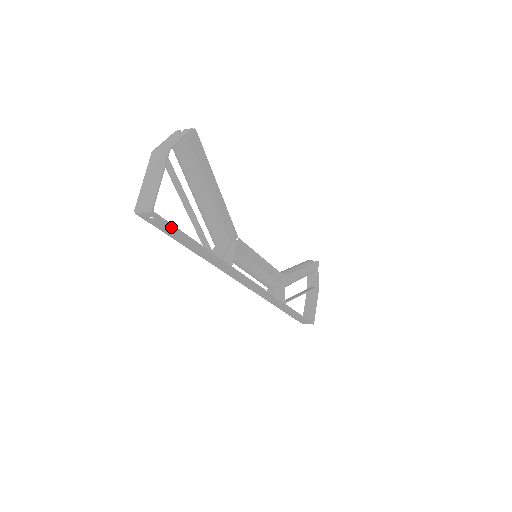
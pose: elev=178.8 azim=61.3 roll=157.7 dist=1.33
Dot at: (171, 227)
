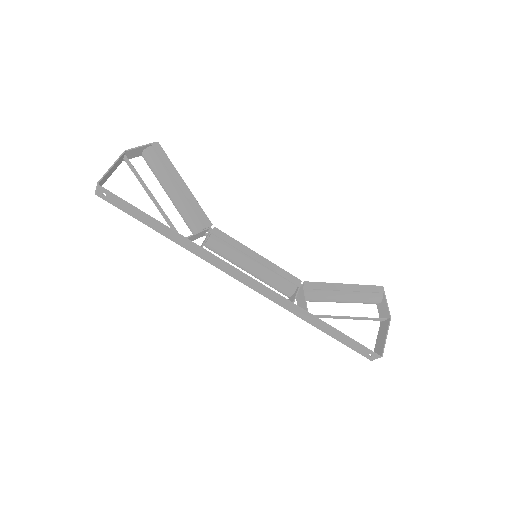
Dot at: (121, 201)
